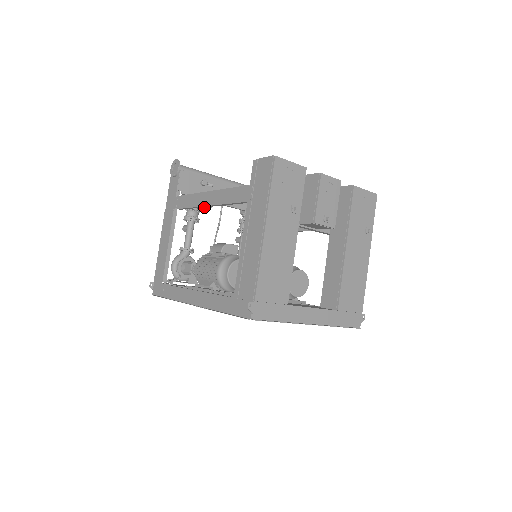
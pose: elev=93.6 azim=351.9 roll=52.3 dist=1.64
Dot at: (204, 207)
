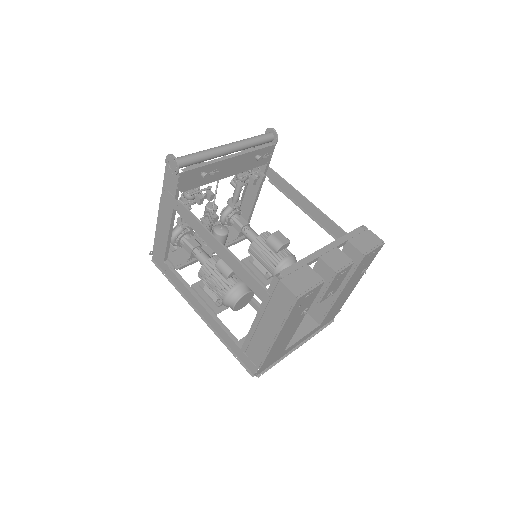
Dot at: occluded
